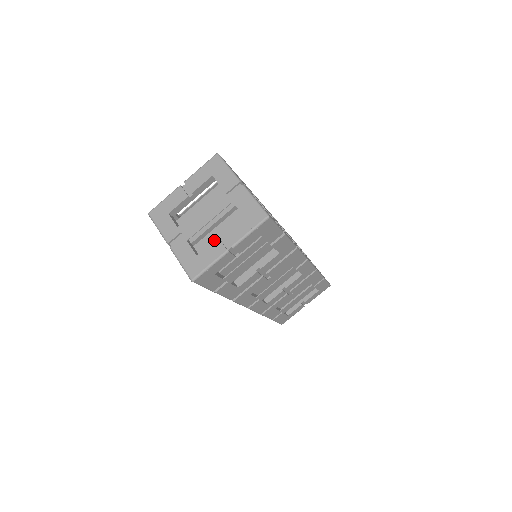
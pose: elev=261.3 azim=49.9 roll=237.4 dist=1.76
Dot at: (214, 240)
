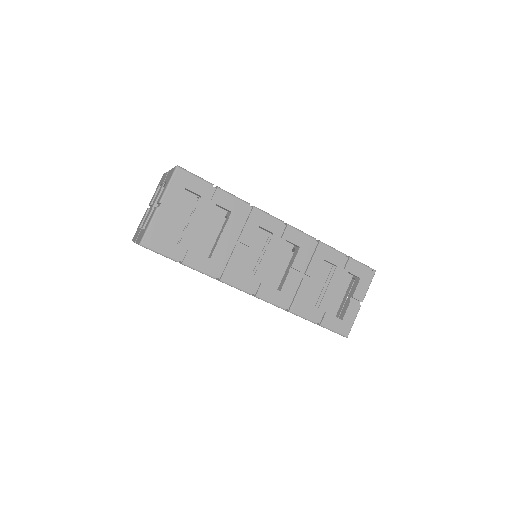
Dot at: occluded
